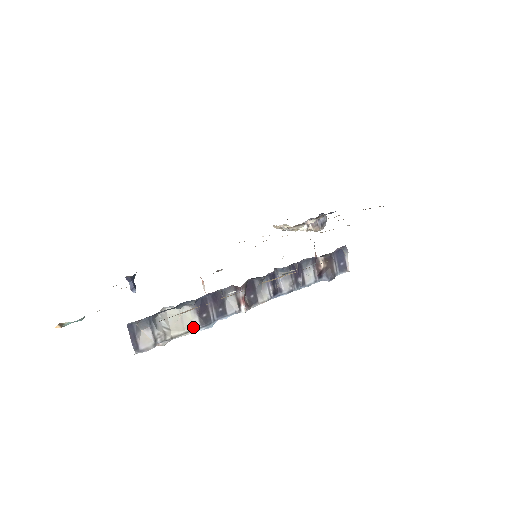
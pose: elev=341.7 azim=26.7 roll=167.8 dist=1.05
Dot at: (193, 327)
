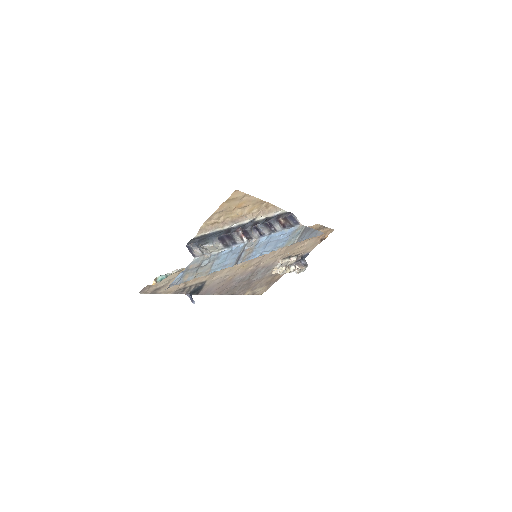
Dot at: (221, 248)
